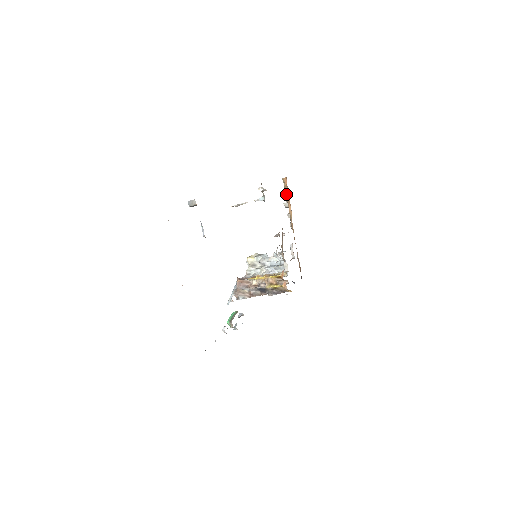
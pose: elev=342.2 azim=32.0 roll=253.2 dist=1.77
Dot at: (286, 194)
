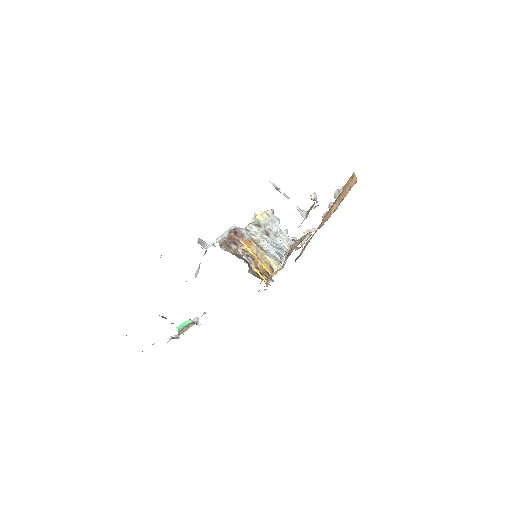
Dot at: (344, 190)
